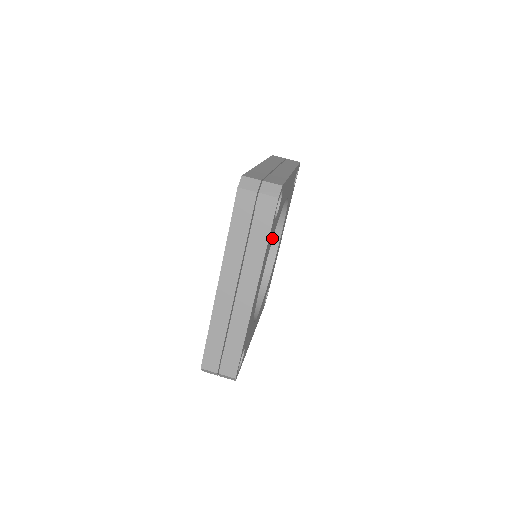
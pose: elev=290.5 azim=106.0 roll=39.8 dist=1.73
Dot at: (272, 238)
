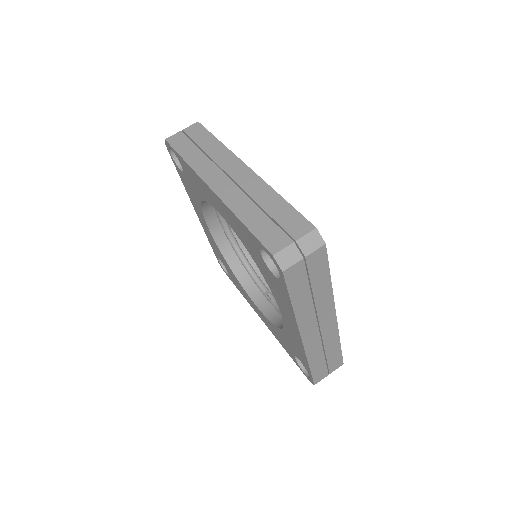
Dot at: occluded
